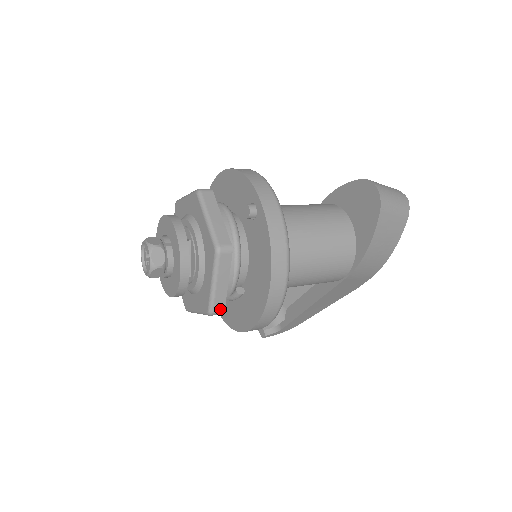
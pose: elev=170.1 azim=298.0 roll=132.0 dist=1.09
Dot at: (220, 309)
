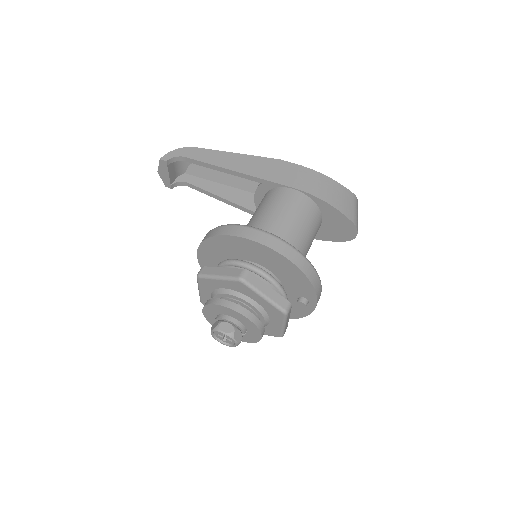
Dot at: occluded
